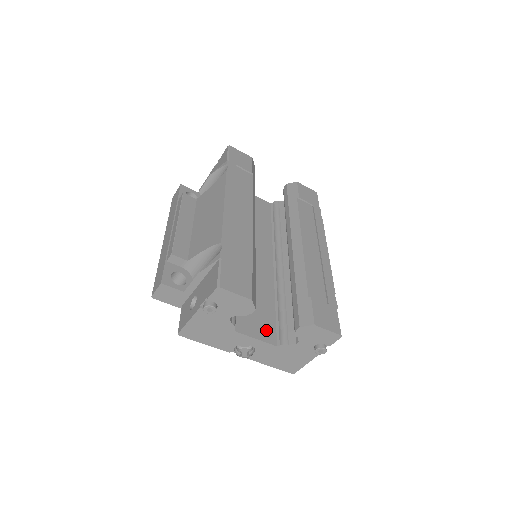
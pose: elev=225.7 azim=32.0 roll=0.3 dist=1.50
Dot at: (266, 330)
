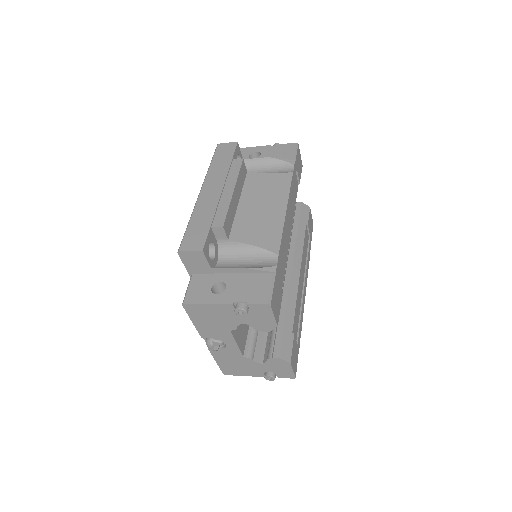
Dot at: (243, 337)
